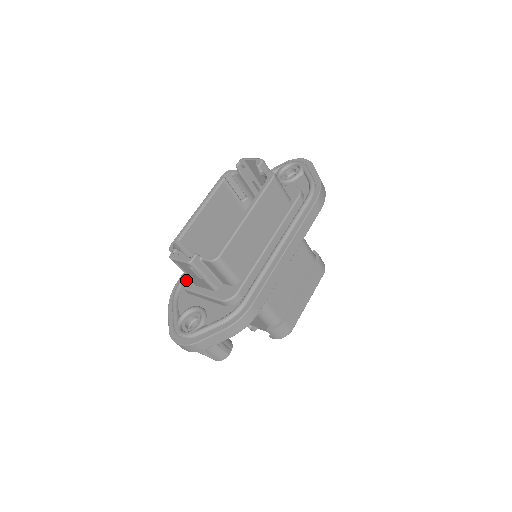
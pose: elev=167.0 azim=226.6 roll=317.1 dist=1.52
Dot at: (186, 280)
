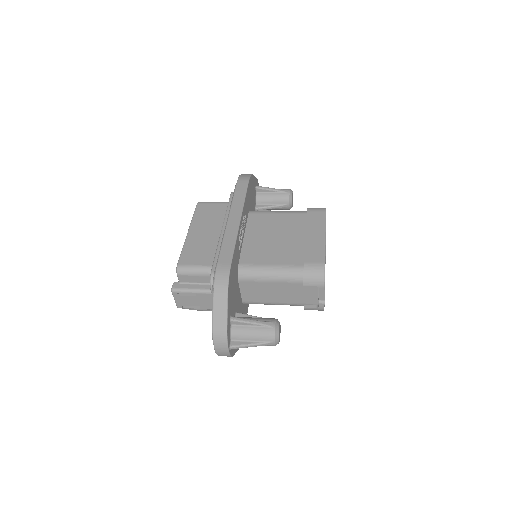
Dot at: occluded
